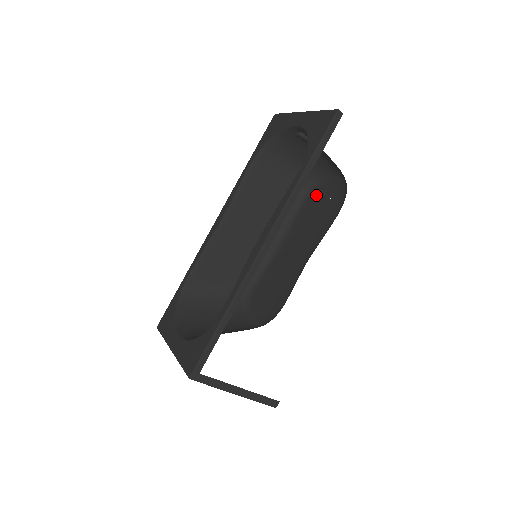
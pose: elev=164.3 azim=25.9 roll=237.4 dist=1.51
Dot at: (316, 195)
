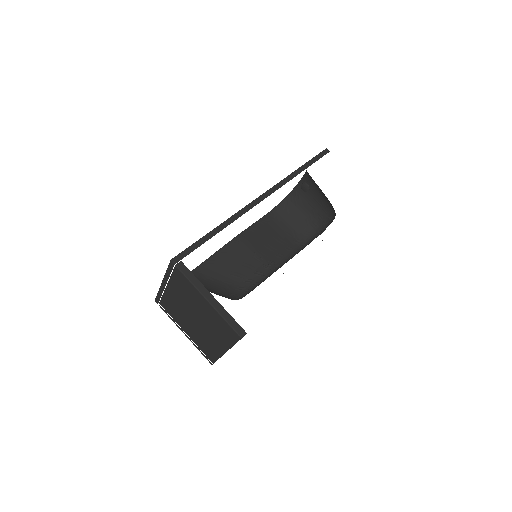
Dot at: occluded
